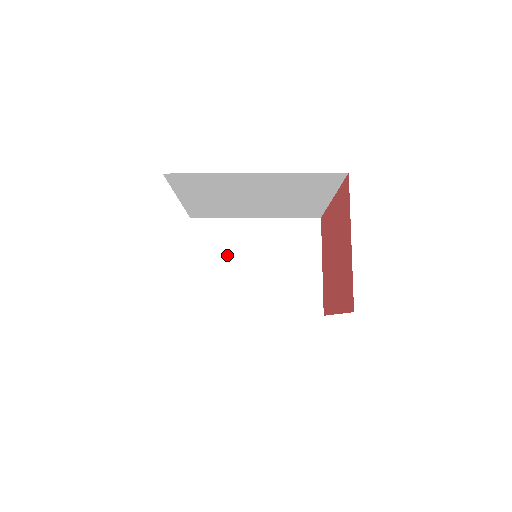
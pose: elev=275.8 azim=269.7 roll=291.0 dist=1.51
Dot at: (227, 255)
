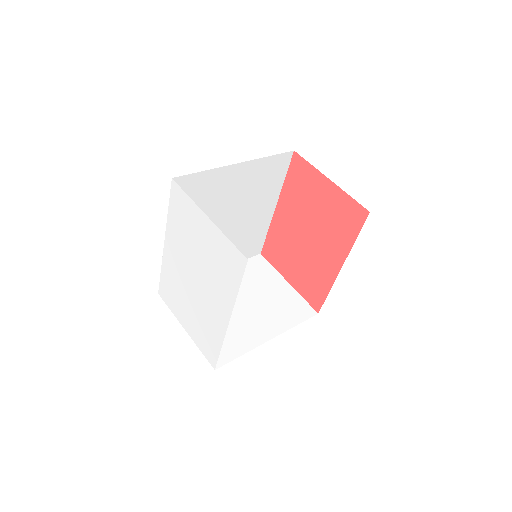
Dot at: occluded
